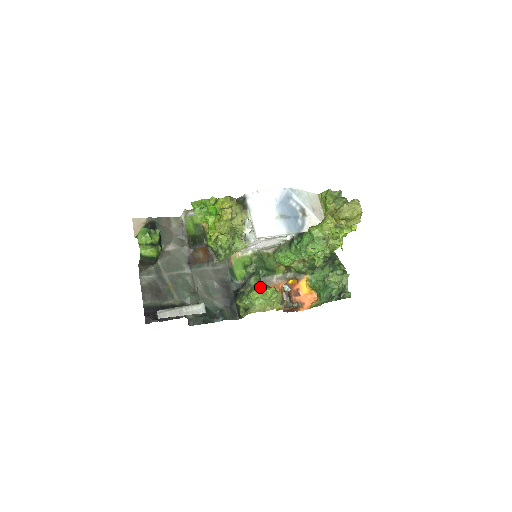
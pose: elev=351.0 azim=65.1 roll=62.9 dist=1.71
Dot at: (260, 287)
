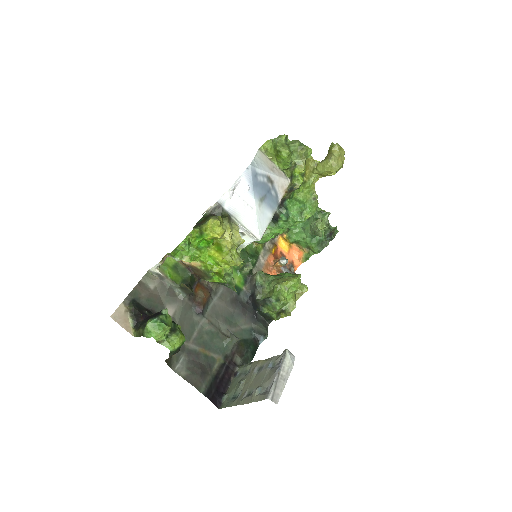
Dot at: (284, 284)
